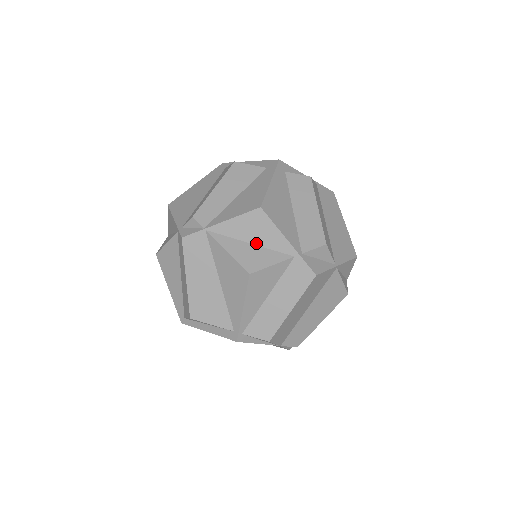
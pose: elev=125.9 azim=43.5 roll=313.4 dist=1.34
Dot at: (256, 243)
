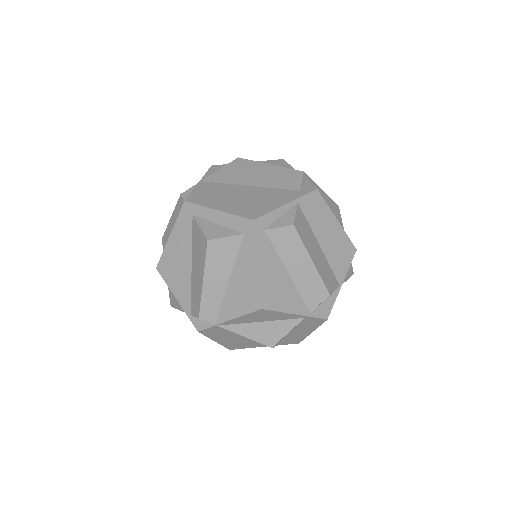
Dot at: (266, 321)
